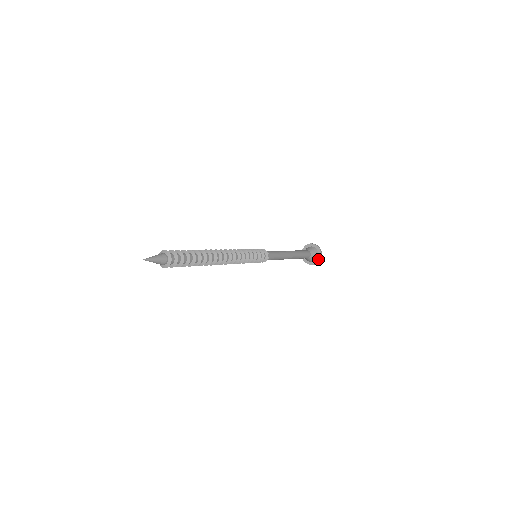
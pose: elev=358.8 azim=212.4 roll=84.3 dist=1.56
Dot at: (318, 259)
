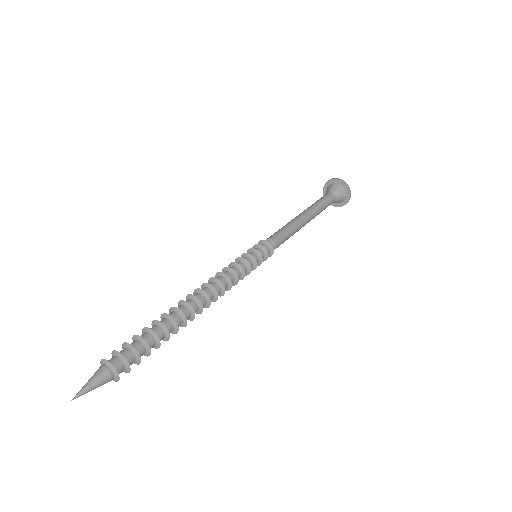
Dot at: (342, 204)
